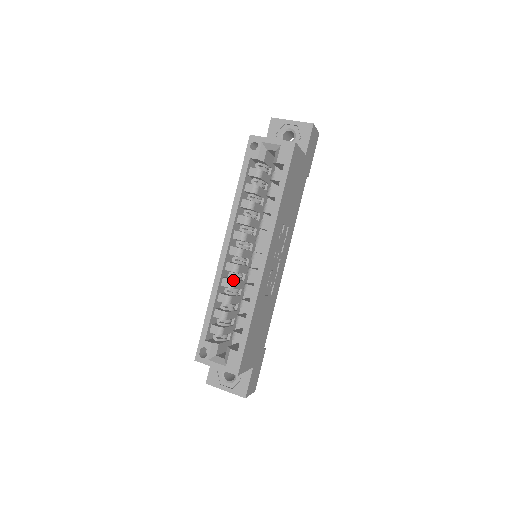
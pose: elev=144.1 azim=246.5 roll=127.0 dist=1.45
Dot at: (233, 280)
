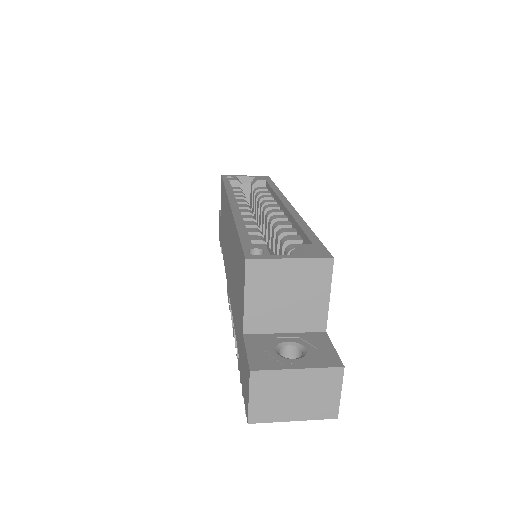
Dot at: (256, 223)
